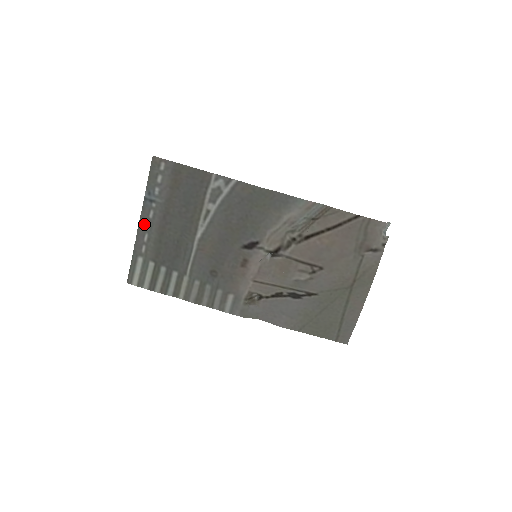
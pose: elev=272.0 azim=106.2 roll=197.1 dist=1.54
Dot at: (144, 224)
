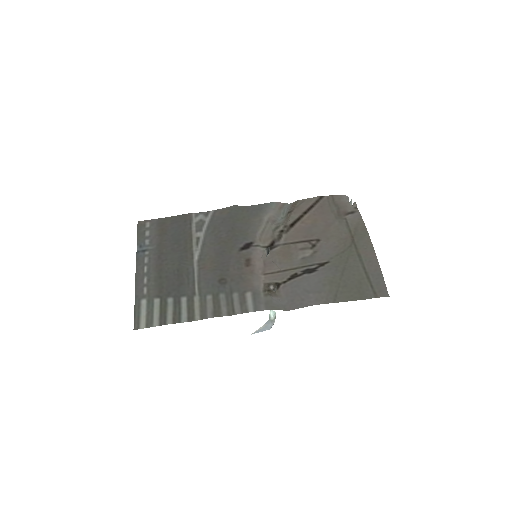
Dot at: (141, 270)
